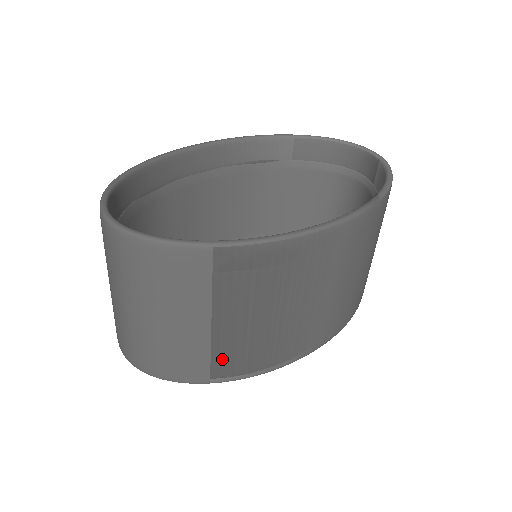
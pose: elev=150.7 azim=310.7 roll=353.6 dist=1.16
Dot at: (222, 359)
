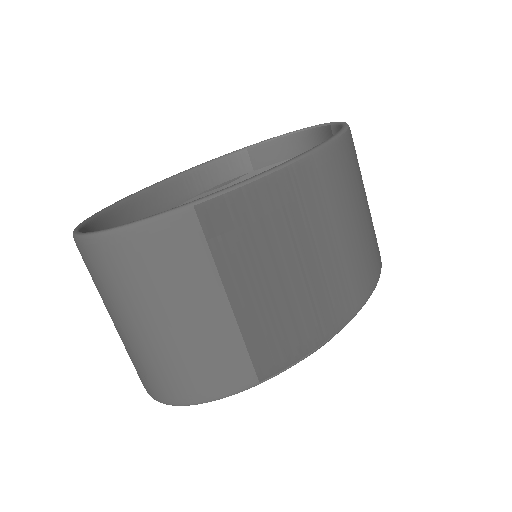
Dot at: (259, 345)
